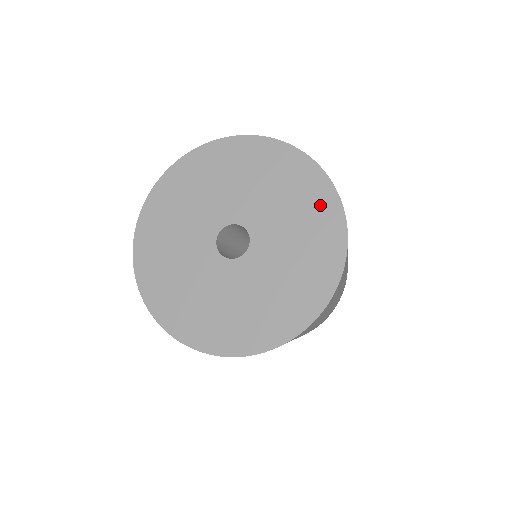
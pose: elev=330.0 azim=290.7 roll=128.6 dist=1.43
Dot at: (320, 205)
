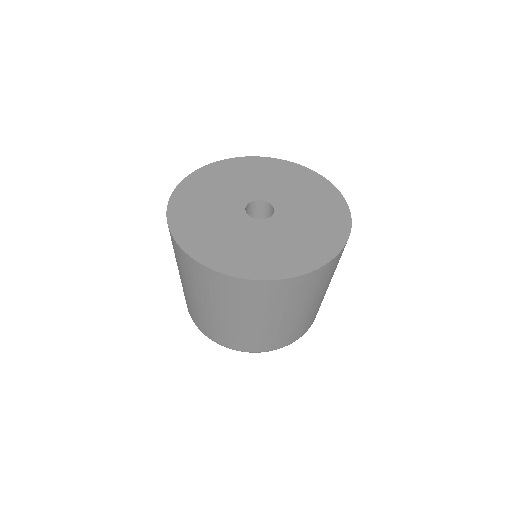
Dot at: (333, 206)
